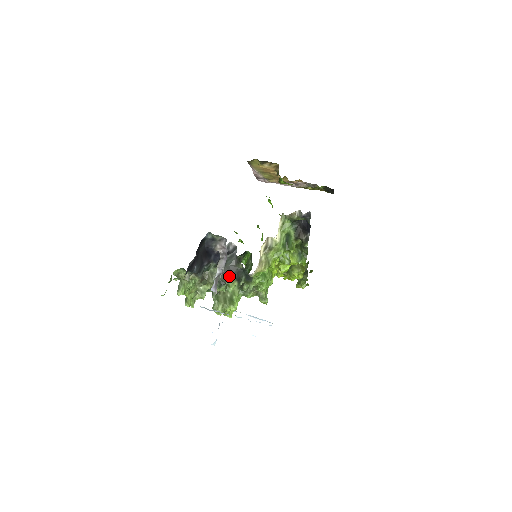
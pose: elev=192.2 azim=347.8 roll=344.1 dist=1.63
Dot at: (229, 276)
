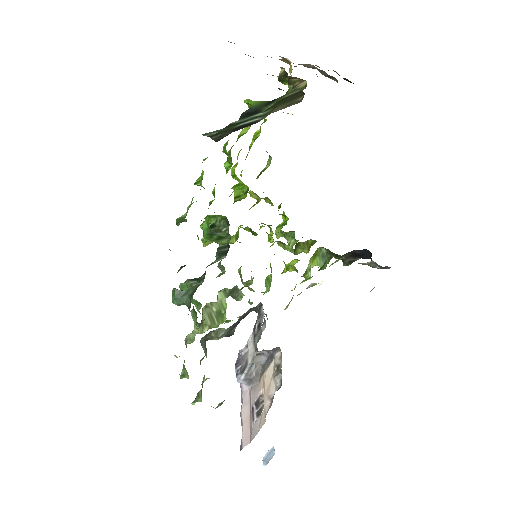
Dot at: (238, 323)
